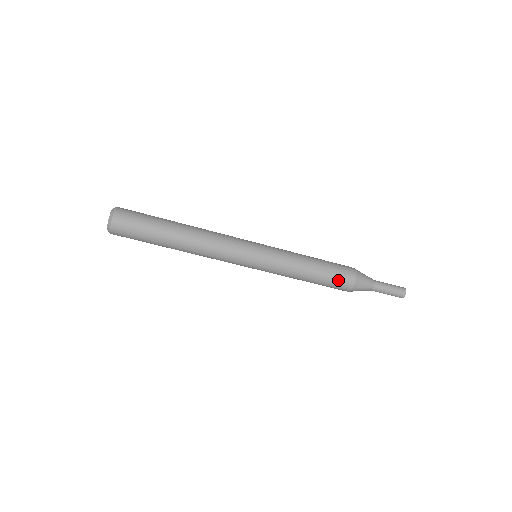
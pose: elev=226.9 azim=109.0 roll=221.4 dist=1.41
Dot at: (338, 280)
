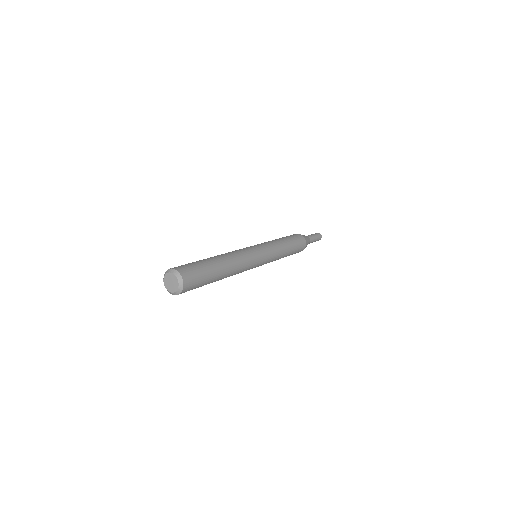
Dot at: occluded
